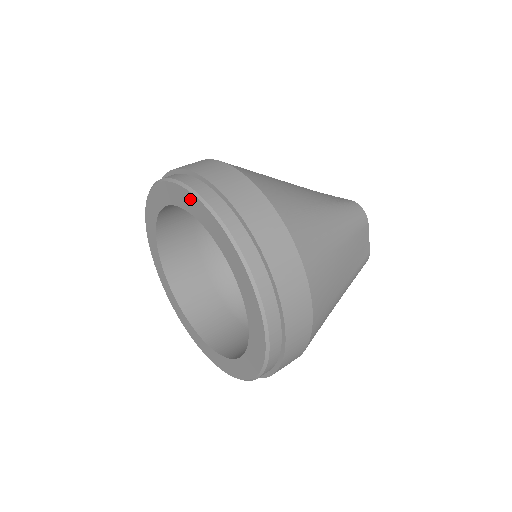
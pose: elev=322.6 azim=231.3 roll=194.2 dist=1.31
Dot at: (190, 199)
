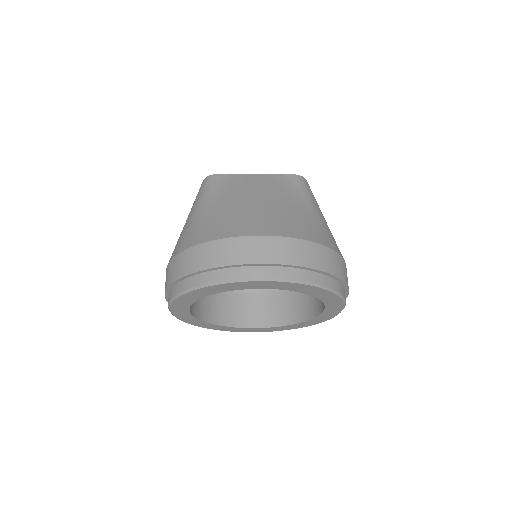
Dot at: (287, 285)
